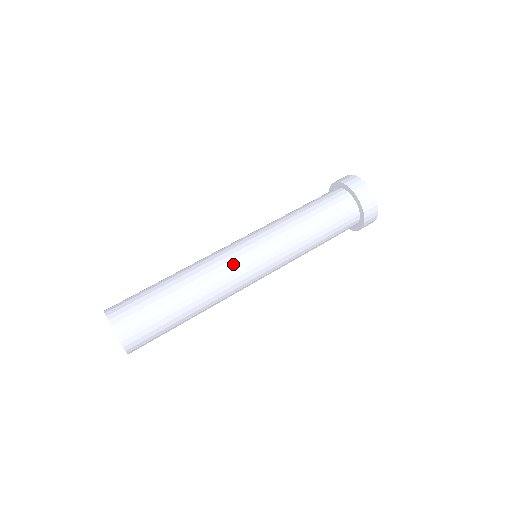
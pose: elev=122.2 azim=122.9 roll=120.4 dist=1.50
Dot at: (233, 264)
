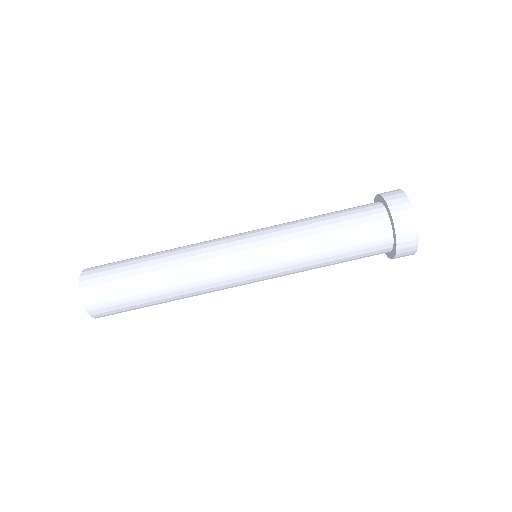
Dot at: (222, 273)
